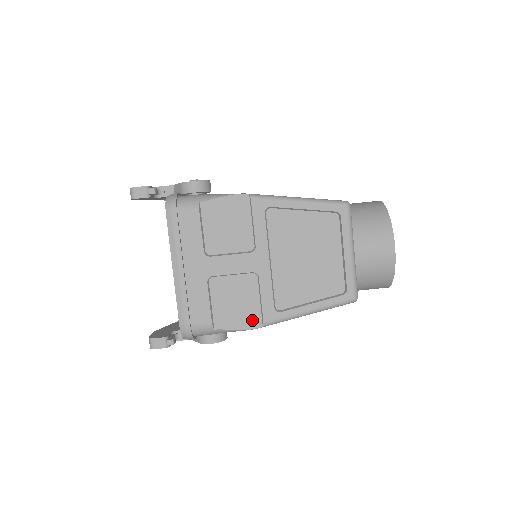
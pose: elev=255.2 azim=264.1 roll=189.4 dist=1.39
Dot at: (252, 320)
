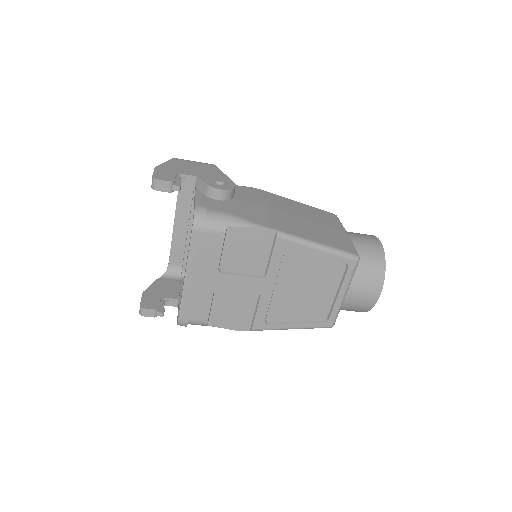
Dot at: (242, 325)
